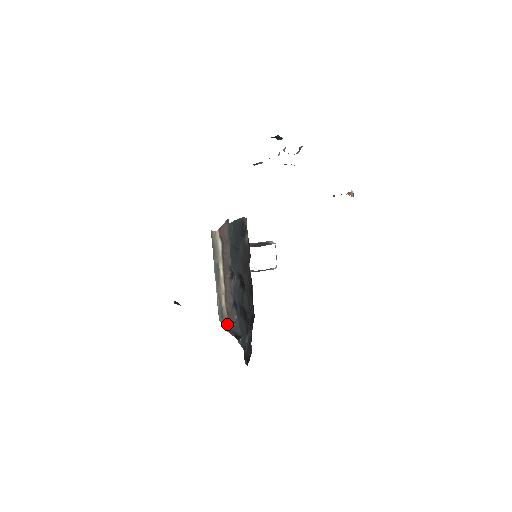
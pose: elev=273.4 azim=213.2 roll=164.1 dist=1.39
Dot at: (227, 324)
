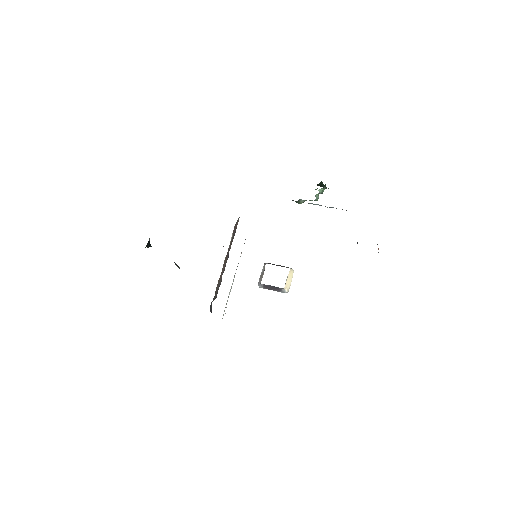
Dot at: occluded
